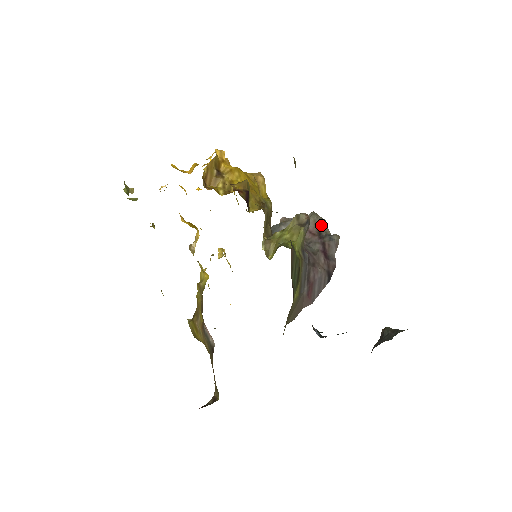
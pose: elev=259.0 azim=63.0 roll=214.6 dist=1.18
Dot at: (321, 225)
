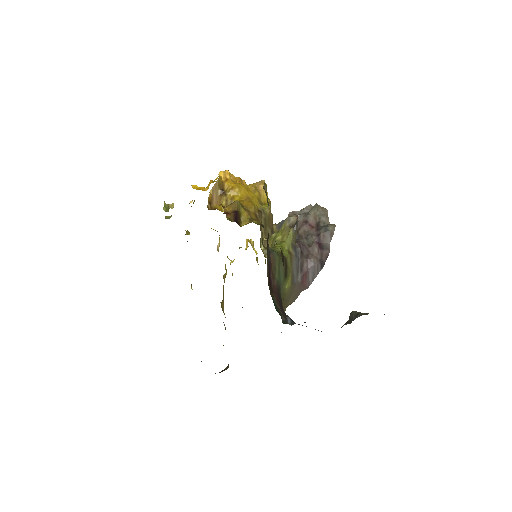
Dot at: (320, 217)
